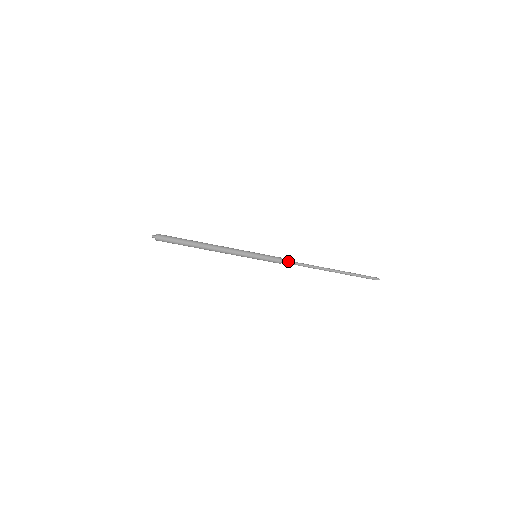
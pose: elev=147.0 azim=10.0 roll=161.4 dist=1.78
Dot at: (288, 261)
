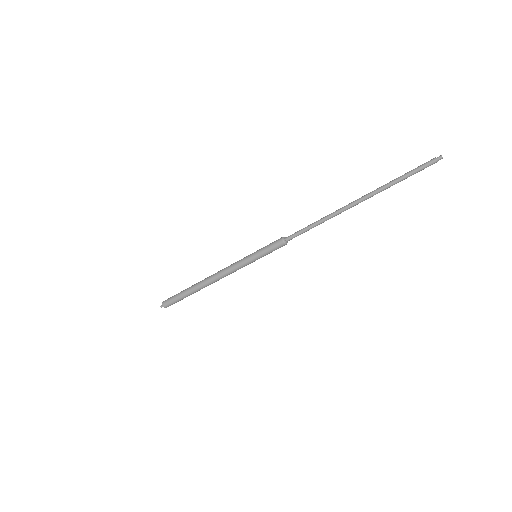
Dot at: (292, 234)
